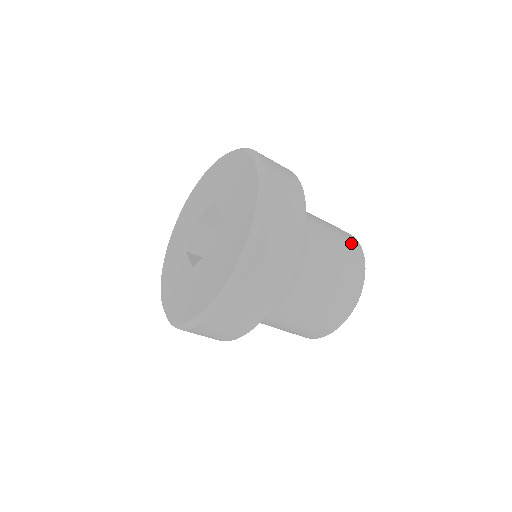
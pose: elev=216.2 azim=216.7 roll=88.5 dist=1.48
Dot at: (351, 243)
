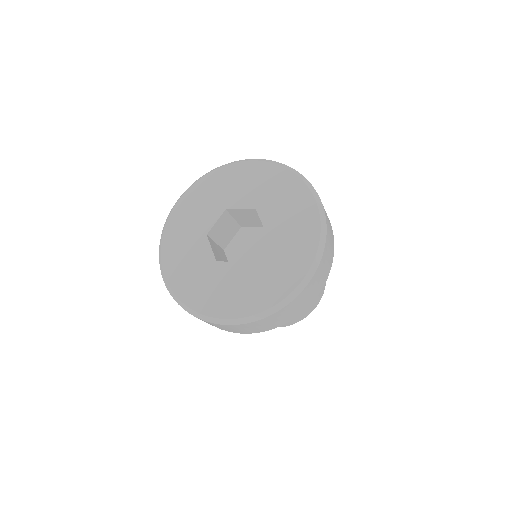
Dot at: occluded
